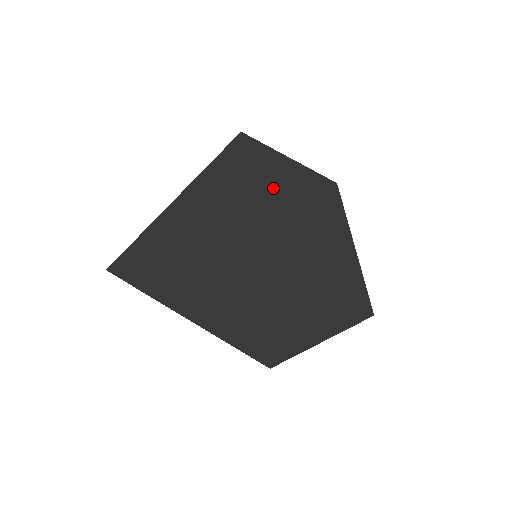
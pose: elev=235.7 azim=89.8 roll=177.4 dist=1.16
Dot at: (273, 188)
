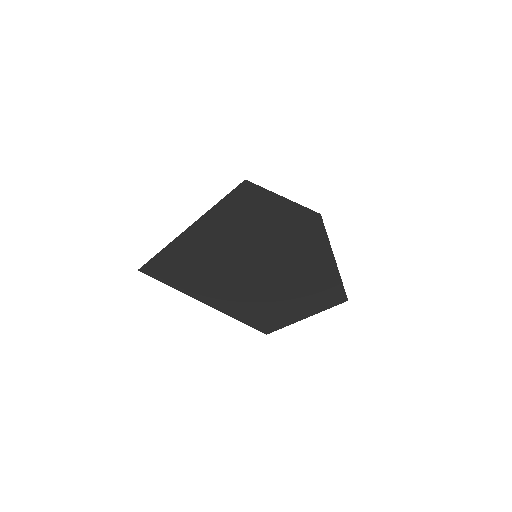
Dot at: (270, 217)
